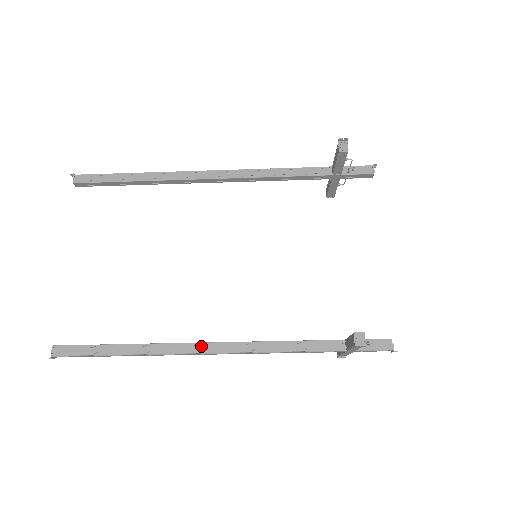
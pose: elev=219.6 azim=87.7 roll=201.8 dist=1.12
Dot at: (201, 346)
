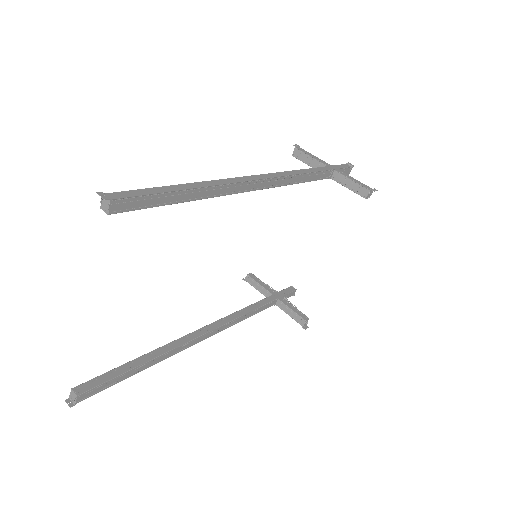
Dot at: (202, 338)
